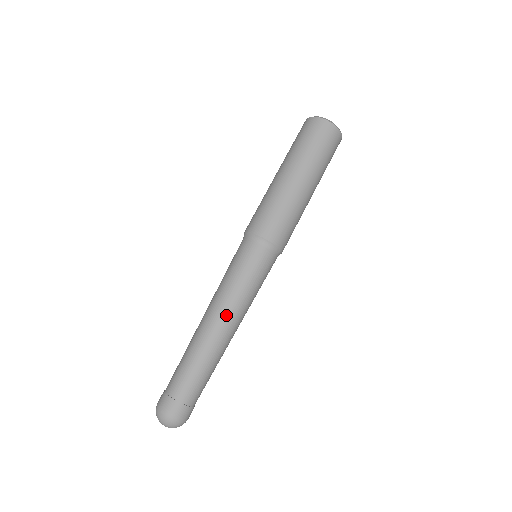
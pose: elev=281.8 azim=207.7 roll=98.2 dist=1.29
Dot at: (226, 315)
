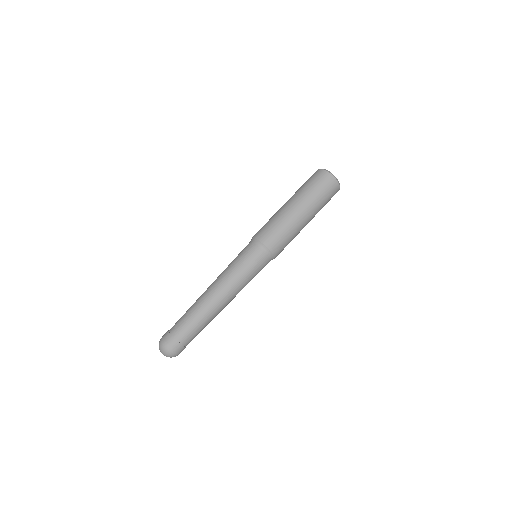
Dot at: (230, 297)
